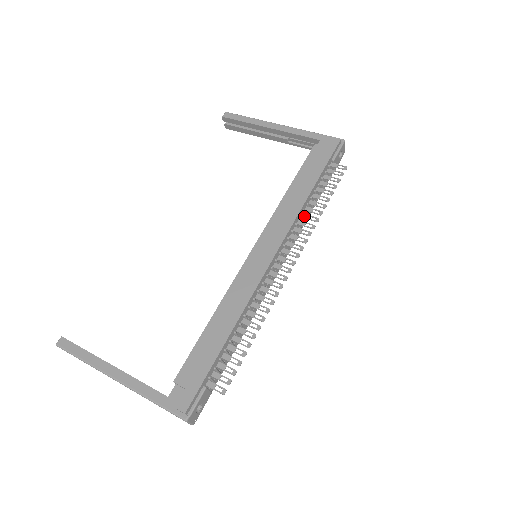
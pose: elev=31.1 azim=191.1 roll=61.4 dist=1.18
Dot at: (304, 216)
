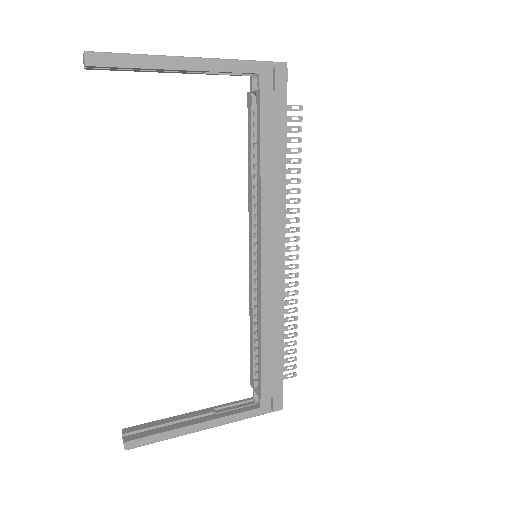
Dot at: occluded
